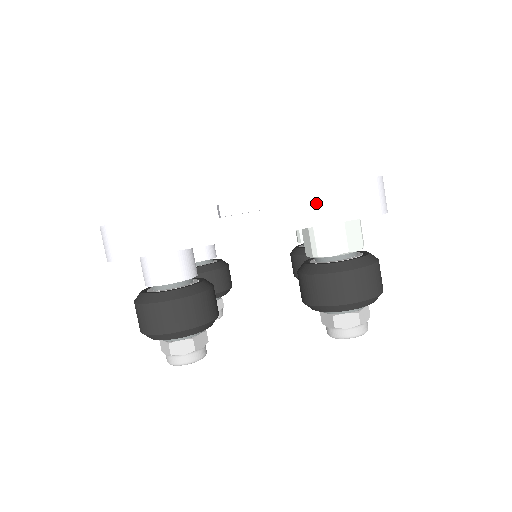
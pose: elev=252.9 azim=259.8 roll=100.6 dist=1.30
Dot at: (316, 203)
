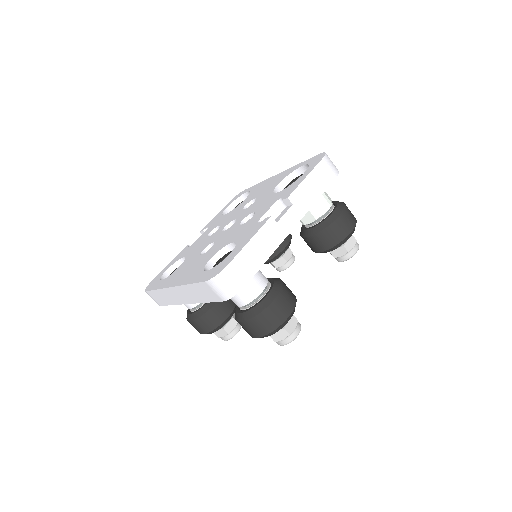
Dot at: (313, 183)
